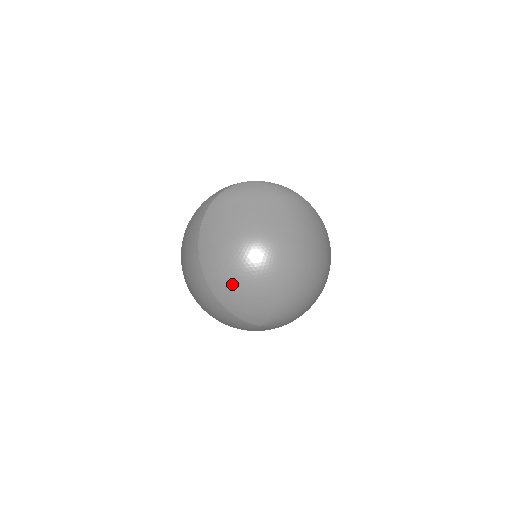
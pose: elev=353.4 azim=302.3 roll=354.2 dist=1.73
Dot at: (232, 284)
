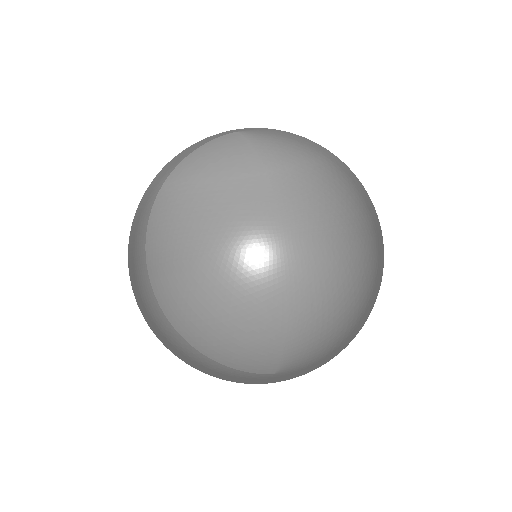
Dot at: (204, 318)
